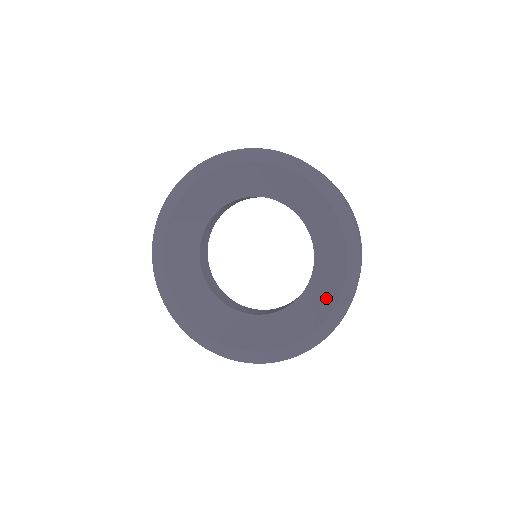
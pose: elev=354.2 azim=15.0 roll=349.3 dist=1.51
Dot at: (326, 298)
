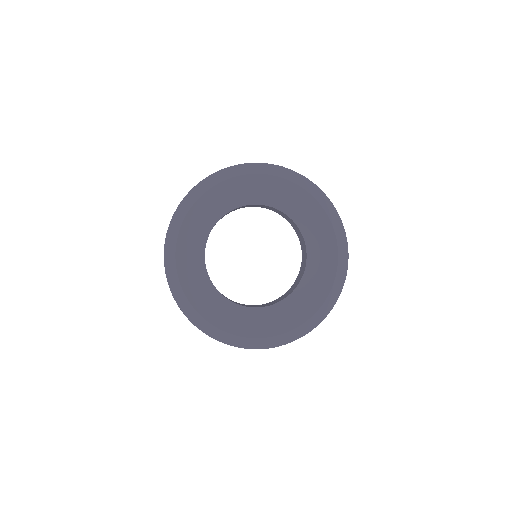
Dot at: (318, 220)
